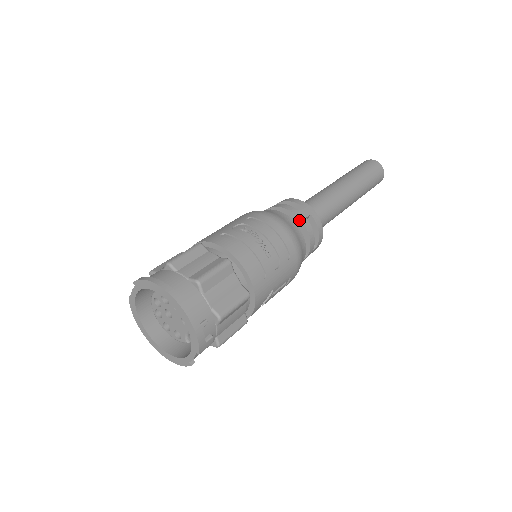
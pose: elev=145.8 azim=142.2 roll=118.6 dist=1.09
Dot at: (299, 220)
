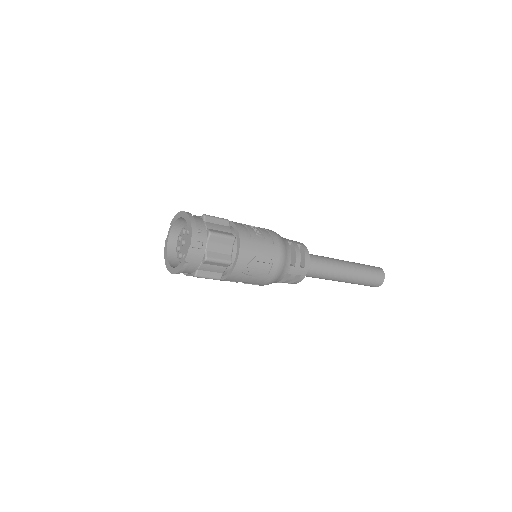
Dot at: (290, 241)
